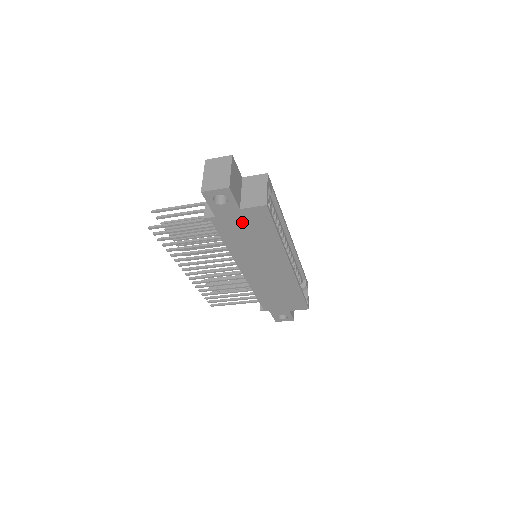
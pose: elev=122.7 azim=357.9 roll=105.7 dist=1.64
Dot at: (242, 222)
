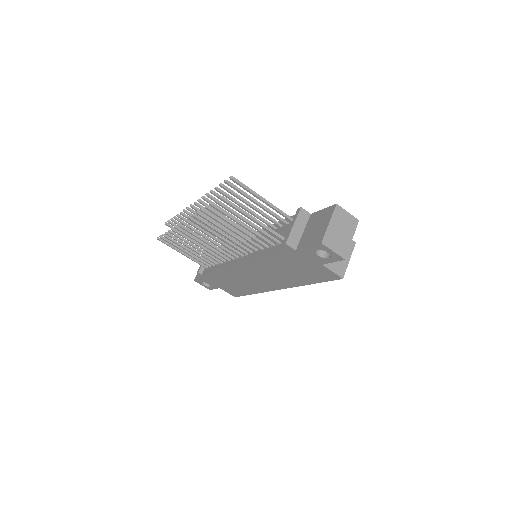
Dot at: (306, 265)
